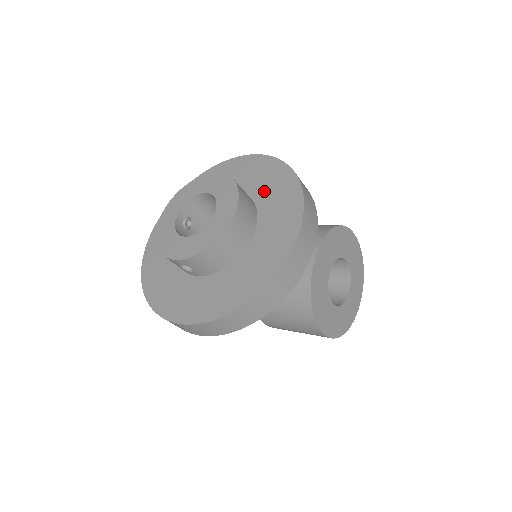
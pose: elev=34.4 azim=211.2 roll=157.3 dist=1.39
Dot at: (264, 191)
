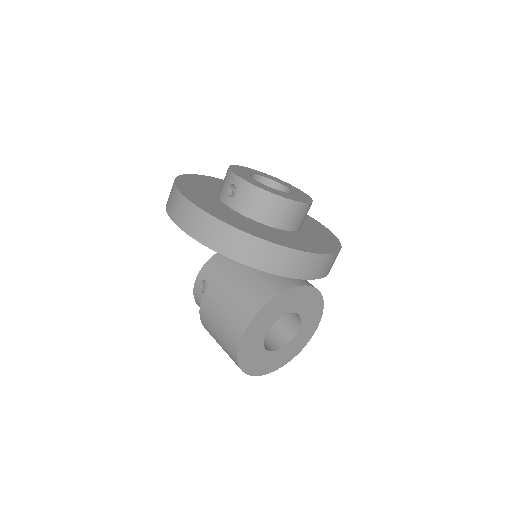
Dot at: (313, 231)
